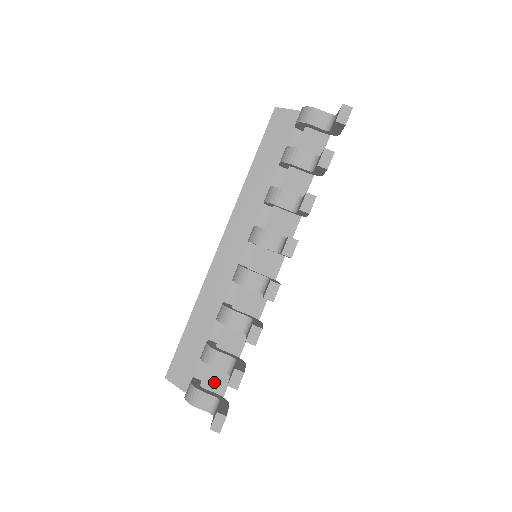
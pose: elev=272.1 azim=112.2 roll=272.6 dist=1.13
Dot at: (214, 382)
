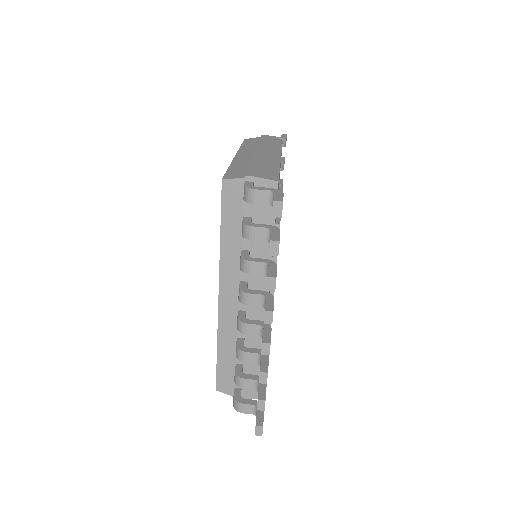
Dot at: occluded
